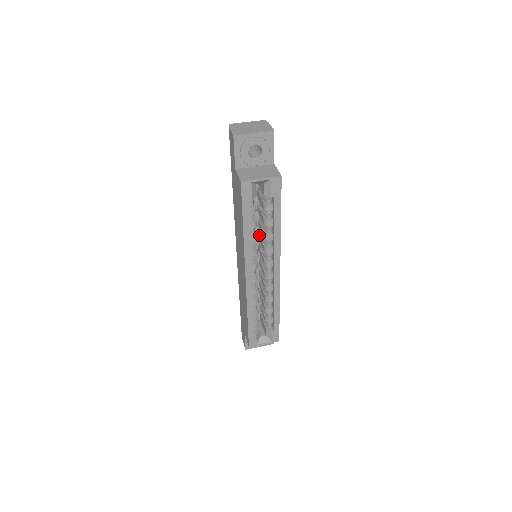
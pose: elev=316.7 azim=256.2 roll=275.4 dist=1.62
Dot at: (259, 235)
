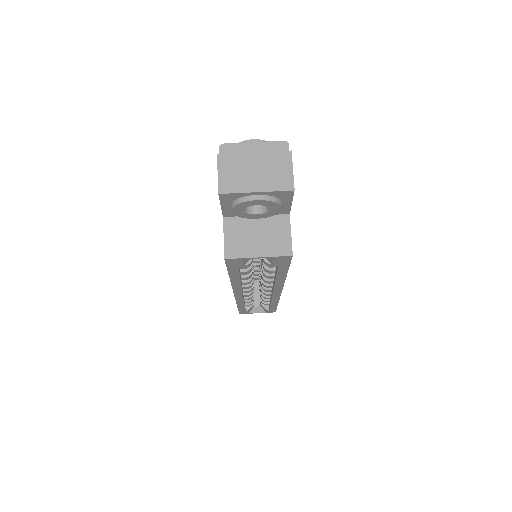
Dot at: occluded
